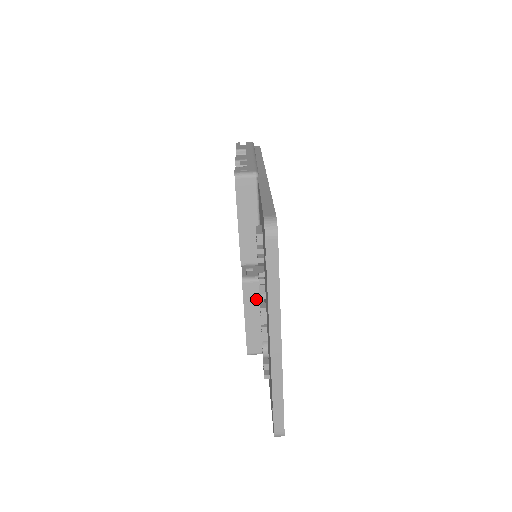
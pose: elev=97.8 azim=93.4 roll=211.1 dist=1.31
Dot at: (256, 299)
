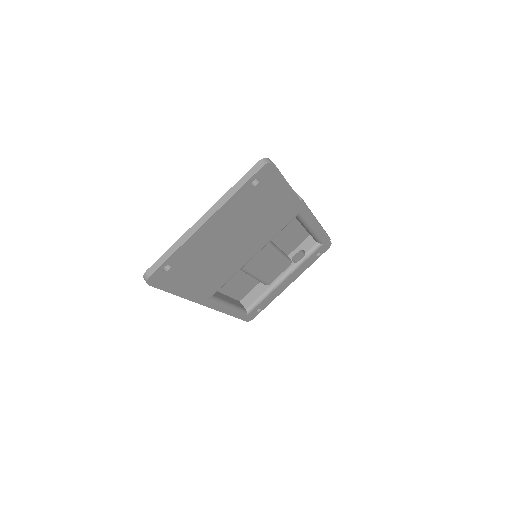
Dot at: occluded
